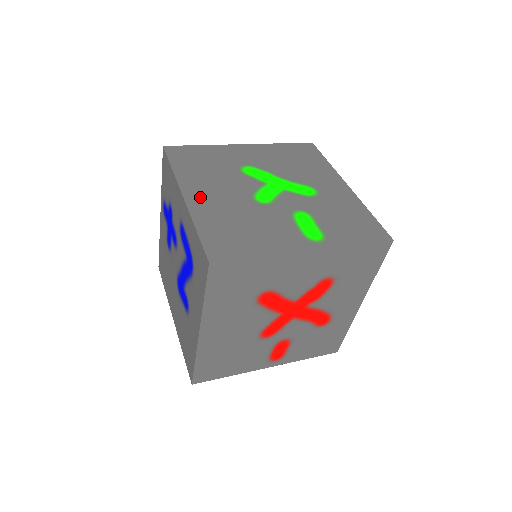
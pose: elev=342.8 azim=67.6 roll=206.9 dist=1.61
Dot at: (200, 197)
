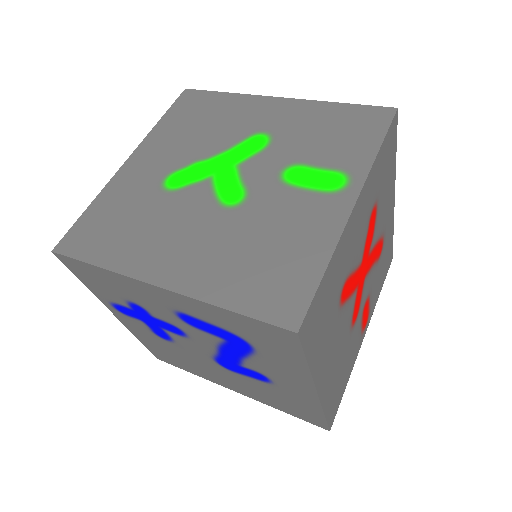
Dot at: (175, 267)
